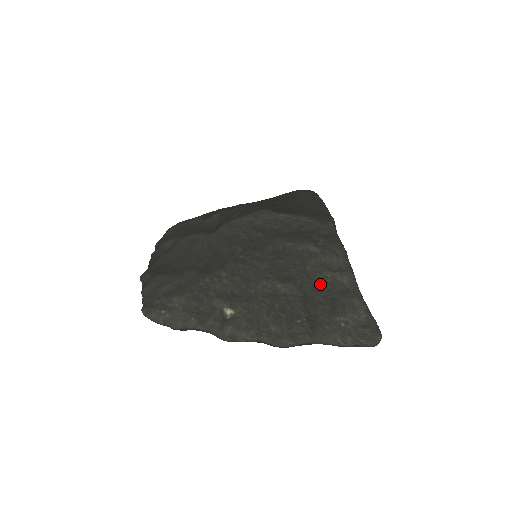
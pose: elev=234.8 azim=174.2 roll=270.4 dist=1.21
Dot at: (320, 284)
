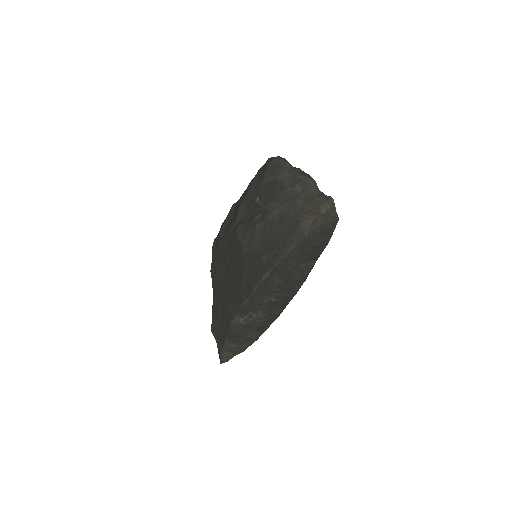
Dot at: (222, 323)
